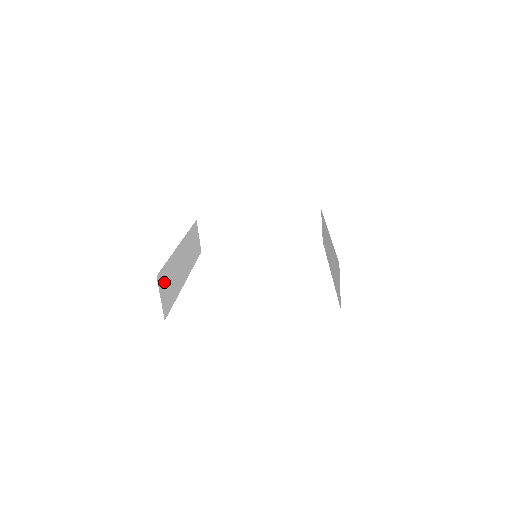
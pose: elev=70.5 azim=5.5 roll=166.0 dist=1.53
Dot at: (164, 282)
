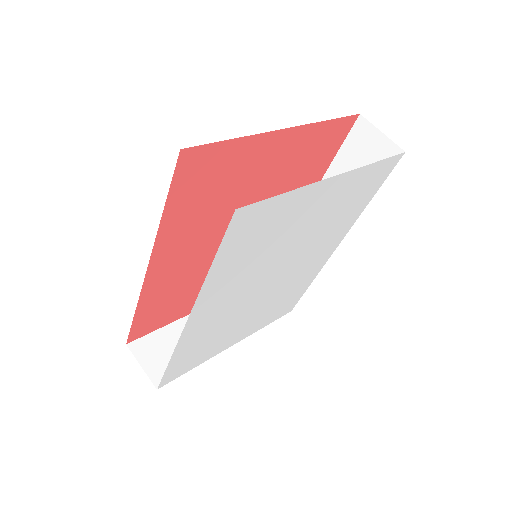
Dot at: occluded
